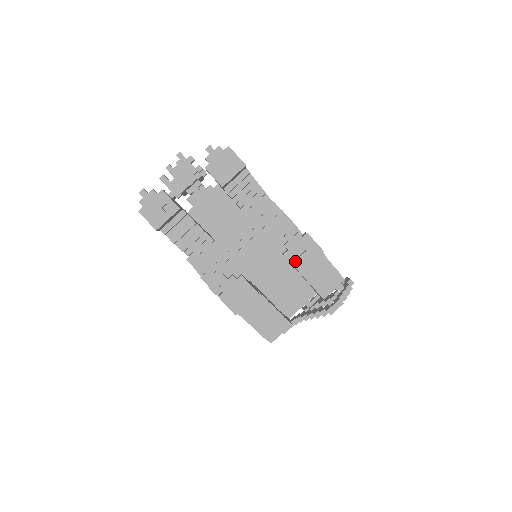
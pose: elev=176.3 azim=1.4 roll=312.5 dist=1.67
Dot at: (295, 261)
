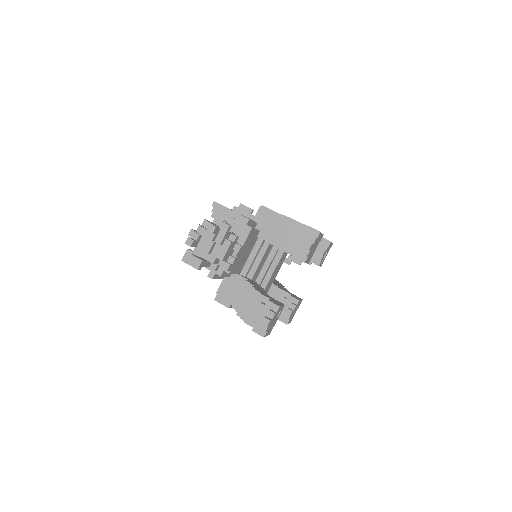
Dot at: (321, 263)
